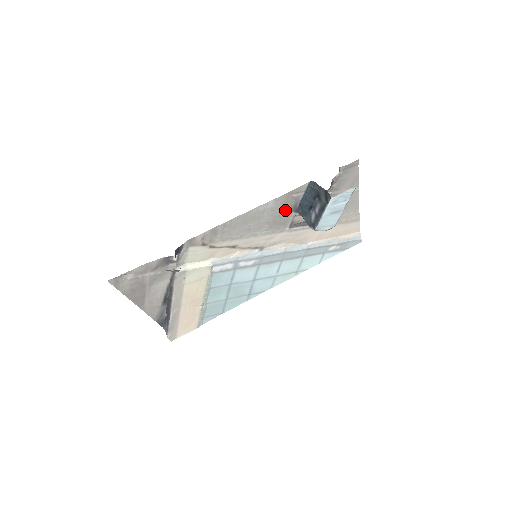
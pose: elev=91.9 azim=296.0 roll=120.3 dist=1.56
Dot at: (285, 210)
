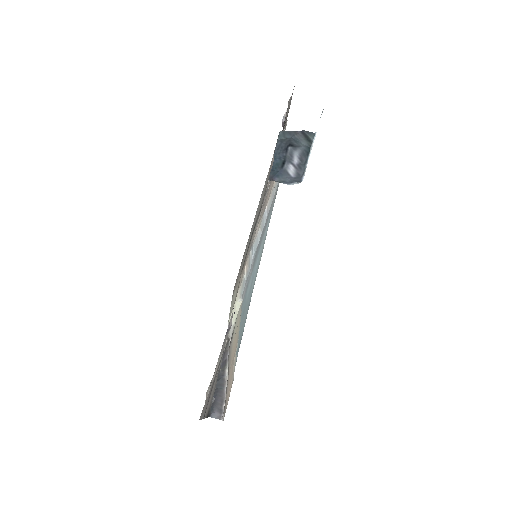
Dot at: (266, 184)
